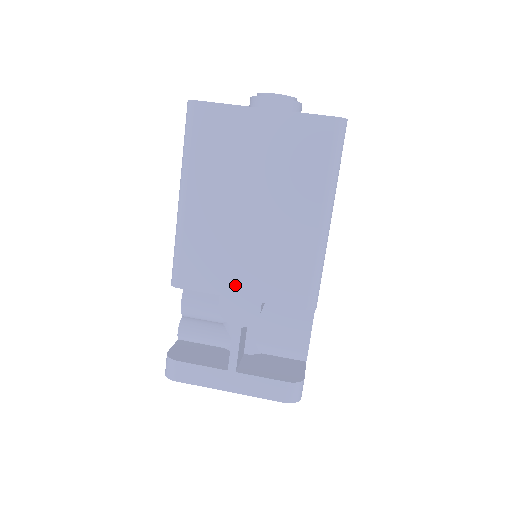
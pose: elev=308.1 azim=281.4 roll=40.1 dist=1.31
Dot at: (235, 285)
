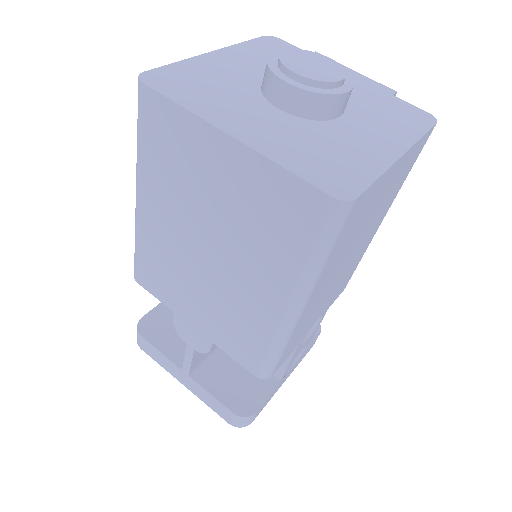
Dot at: (188, 313)
